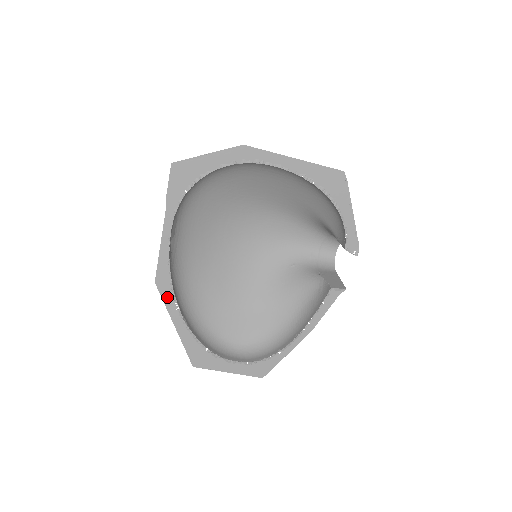
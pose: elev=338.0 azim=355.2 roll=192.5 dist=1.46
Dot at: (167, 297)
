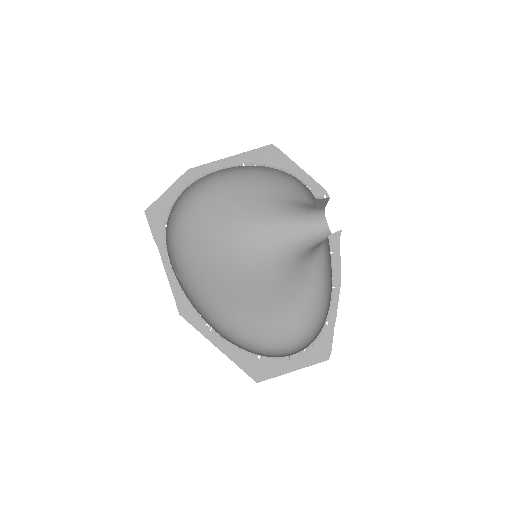
Dot at: (196, 323)
